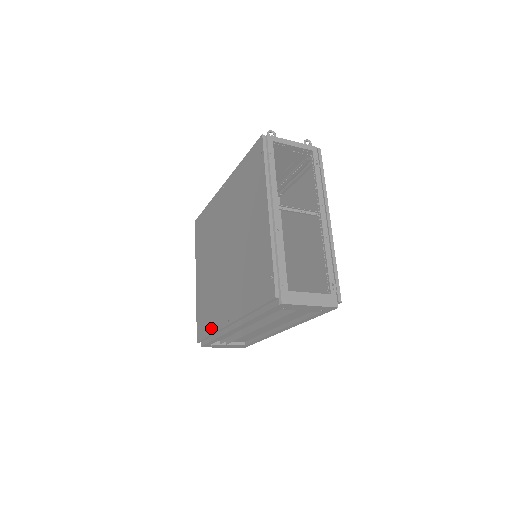
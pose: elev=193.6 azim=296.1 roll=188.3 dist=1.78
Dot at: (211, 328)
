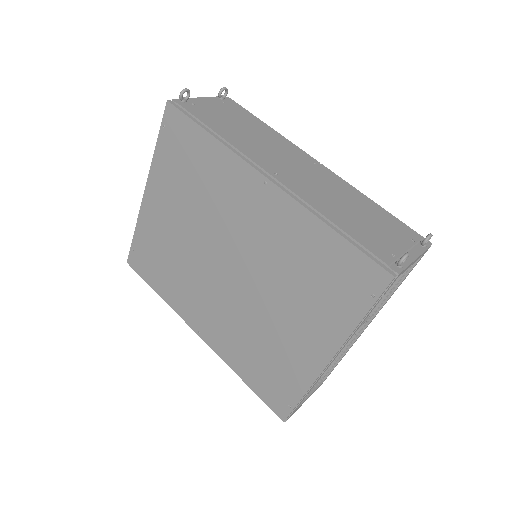
Dot at: (162, 292)
